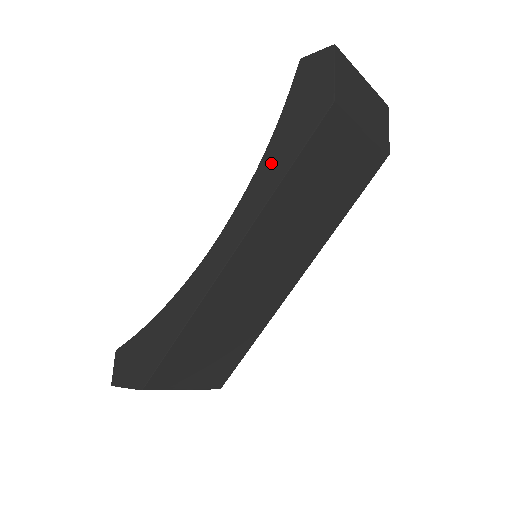
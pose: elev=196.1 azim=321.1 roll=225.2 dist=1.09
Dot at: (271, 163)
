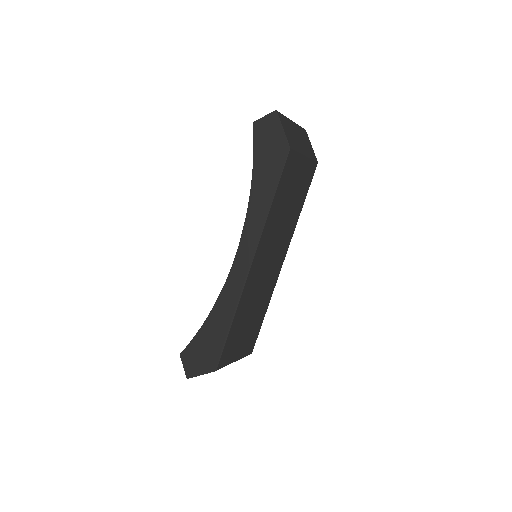
Dot at: (259, 196)
